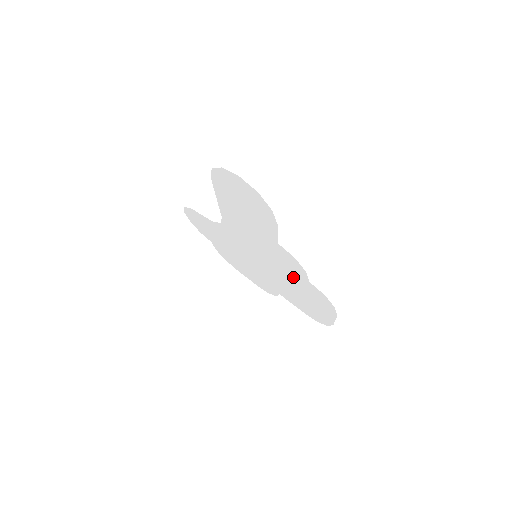
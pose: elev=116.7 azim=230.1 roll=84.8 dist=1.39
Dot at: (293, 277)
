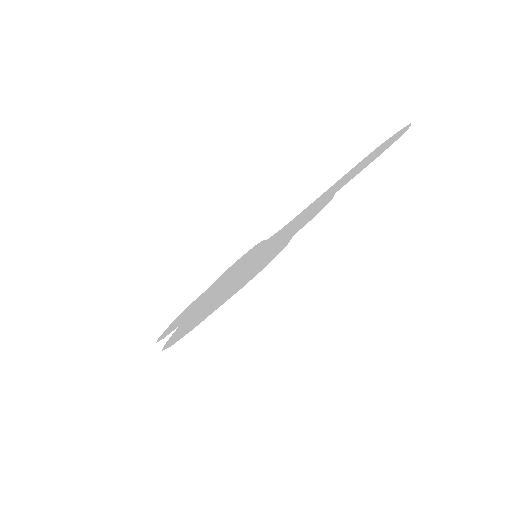
Dot at: (271, 251)
